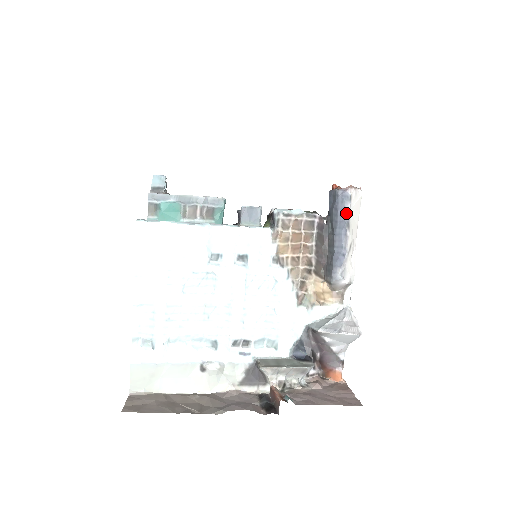
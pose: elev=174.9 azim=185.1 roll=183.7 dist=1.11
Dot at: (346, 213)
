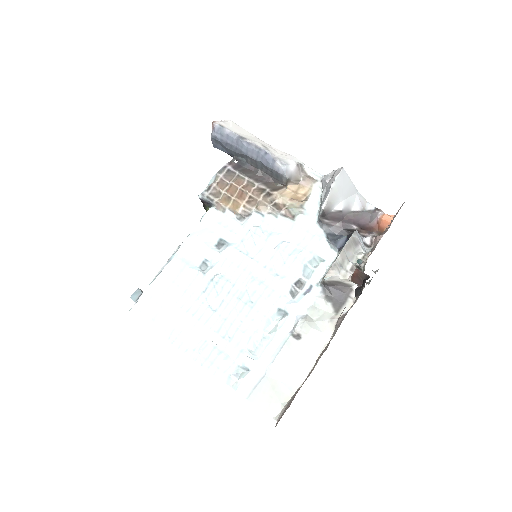
Dot at: (232, 136)
